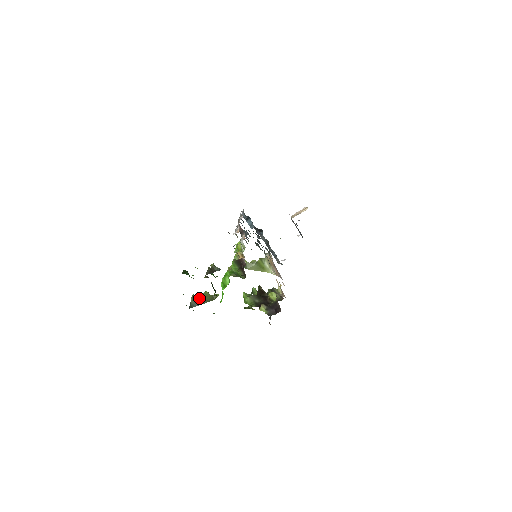
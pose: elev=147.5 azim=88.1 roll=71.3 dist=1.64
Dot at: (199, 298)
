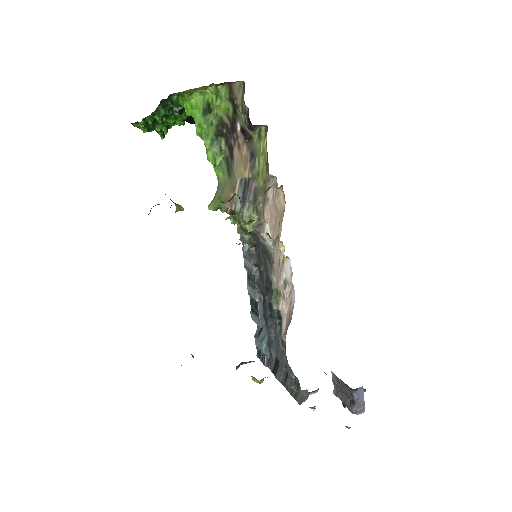
Dot at: occluded
